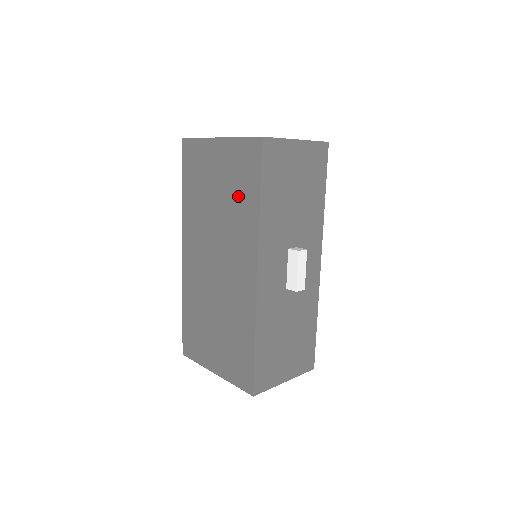
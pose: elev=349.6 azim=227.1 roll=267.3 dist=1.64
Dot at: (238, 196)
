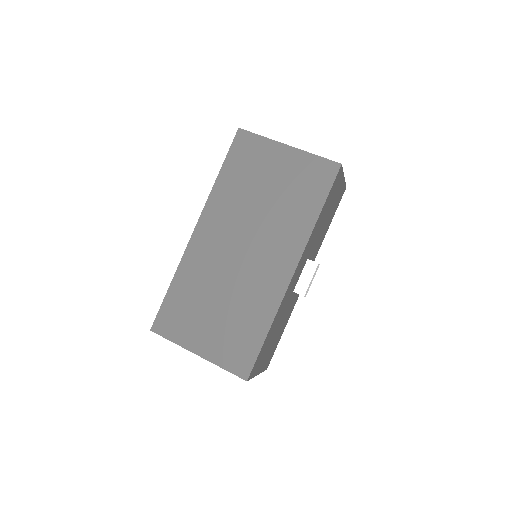
Dot at: (296, 201)
